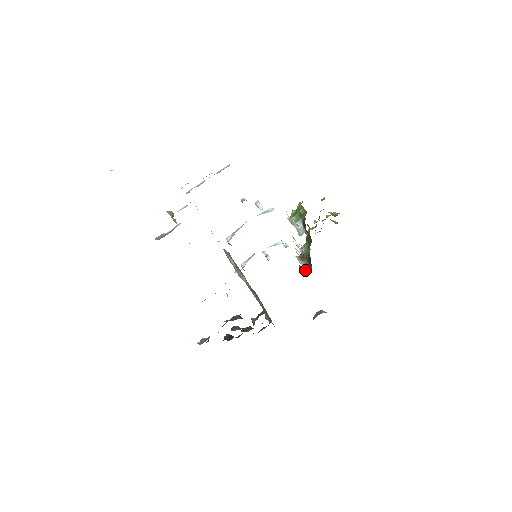
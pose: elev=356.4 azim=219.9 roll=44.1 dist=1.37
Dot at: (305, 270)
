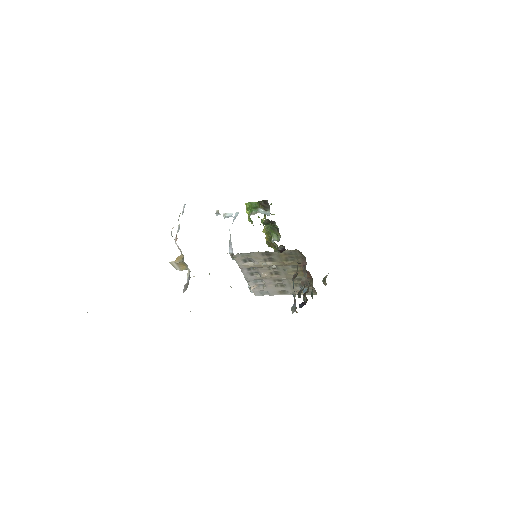
Dot at: occluded
